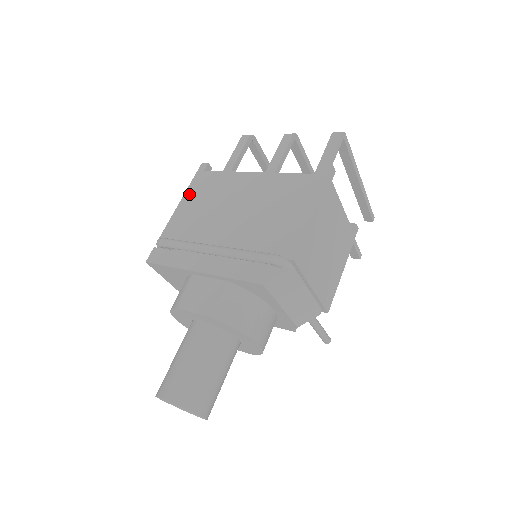
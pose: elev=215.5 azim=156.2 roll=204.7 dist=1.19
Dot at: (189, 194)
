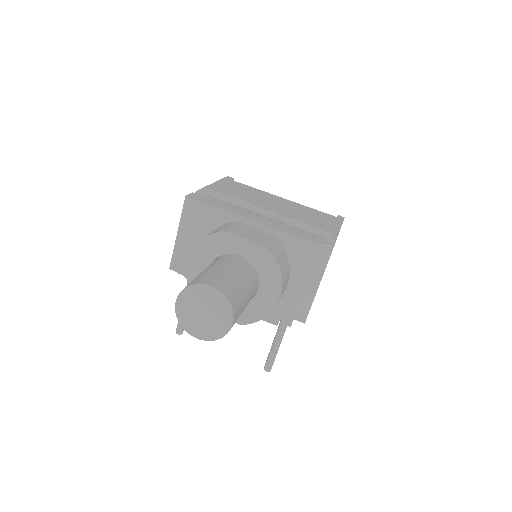
Dot at: (221, 183)
